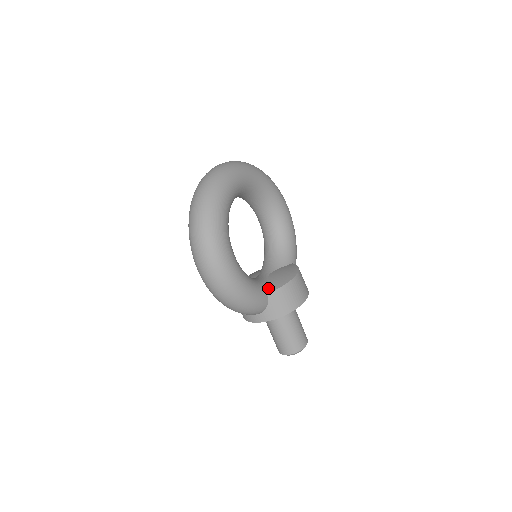
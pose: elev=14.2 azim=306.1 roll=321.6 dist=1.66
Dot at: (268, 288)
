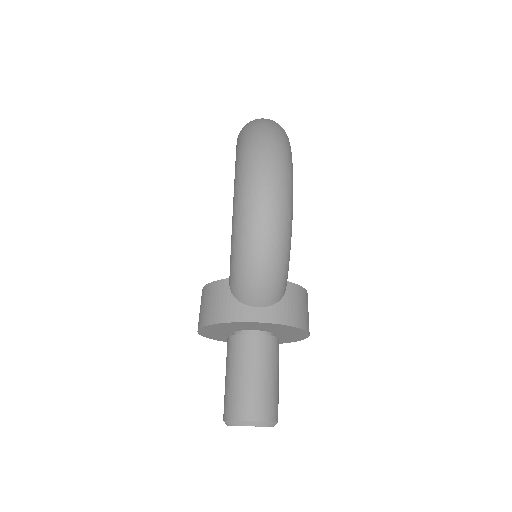
Dot at: occluded
